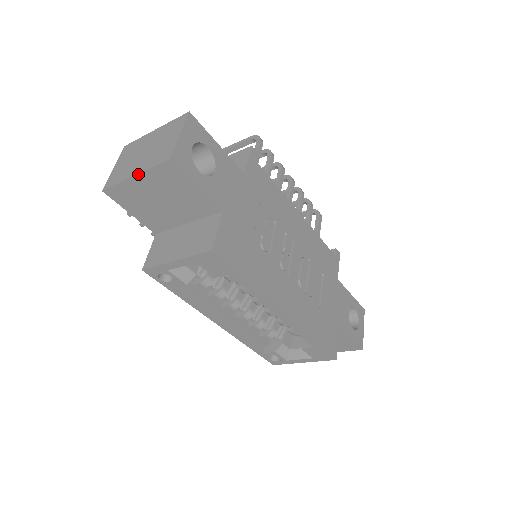
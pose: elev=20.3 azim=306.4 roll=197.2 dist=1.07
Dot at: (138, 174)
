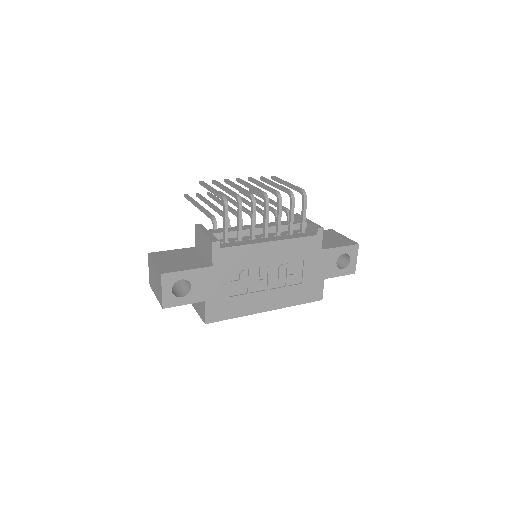
Dot at: (157, 298)
